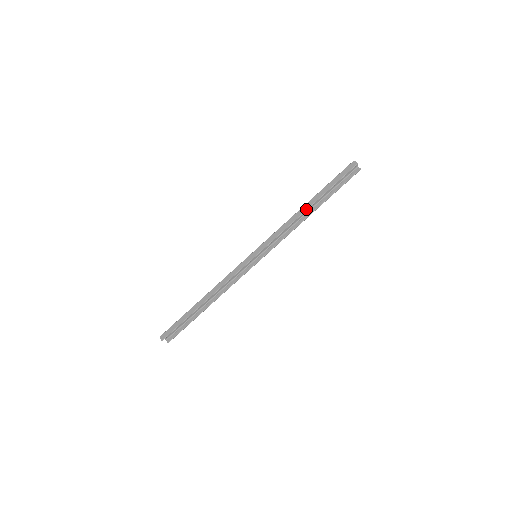
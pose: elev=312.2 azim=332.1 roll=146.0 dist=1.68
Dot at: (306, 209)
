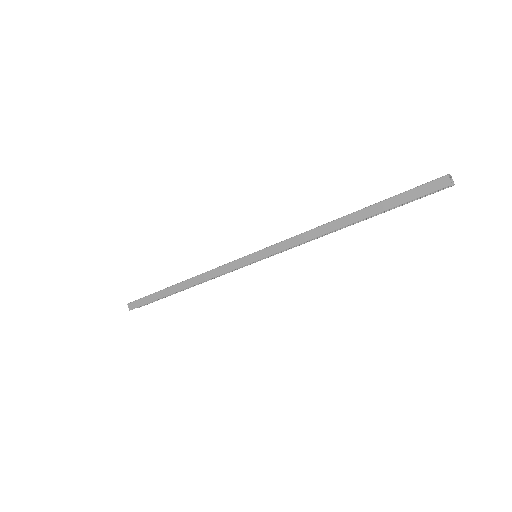
Dot at: (342, 226)
